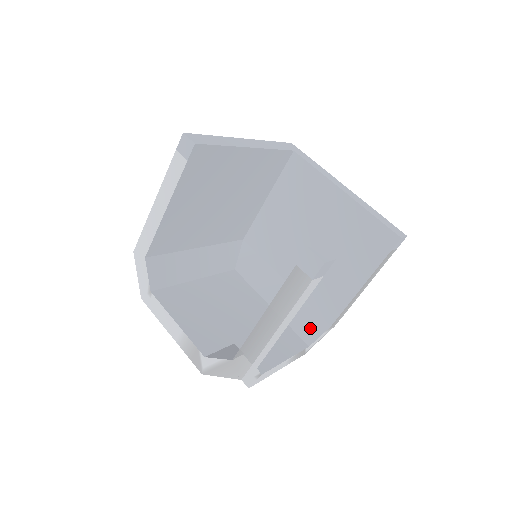
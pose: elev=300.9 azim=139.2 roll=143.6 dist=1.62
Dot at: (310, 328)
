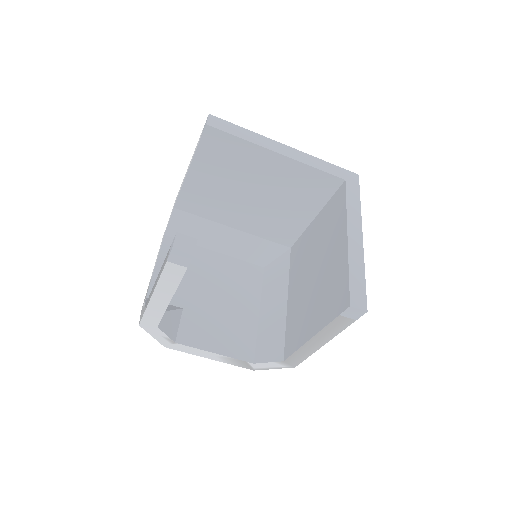
Dot at: (268, 350)
